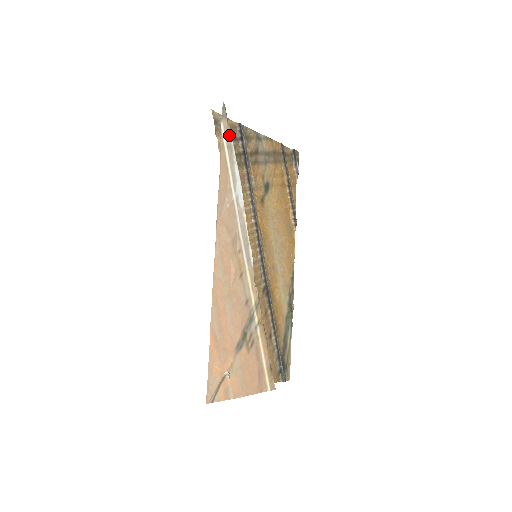
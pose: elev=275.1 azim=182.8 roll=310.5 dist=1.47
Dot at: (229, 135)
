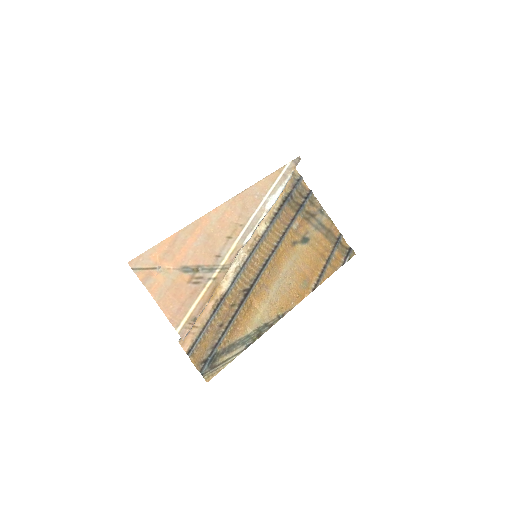
Dot at: (290, 172)
